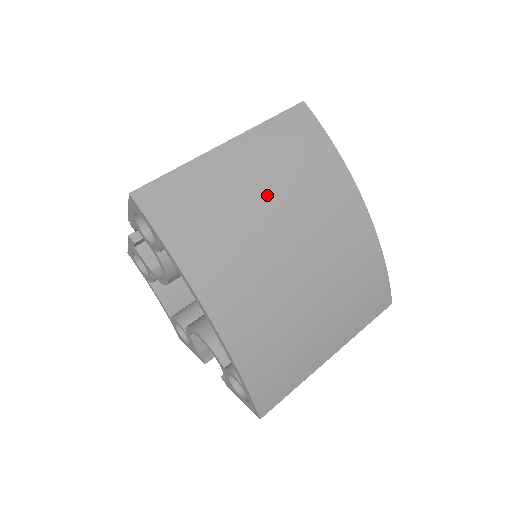
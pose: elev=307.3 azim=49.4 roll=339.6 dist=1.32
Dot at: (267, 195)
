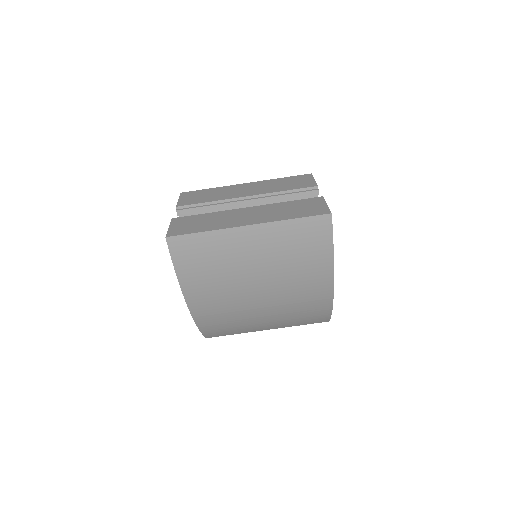
Dot at: (259, 266)
